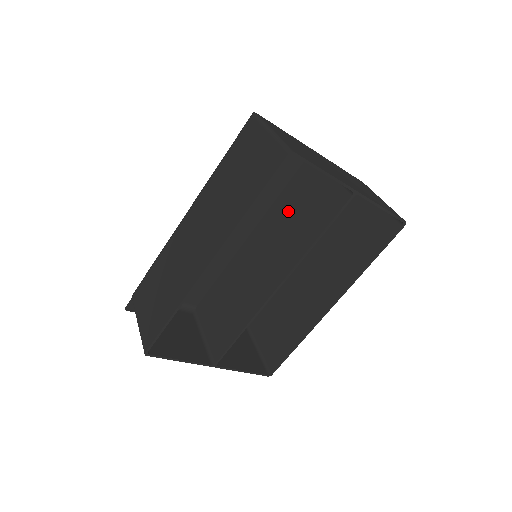
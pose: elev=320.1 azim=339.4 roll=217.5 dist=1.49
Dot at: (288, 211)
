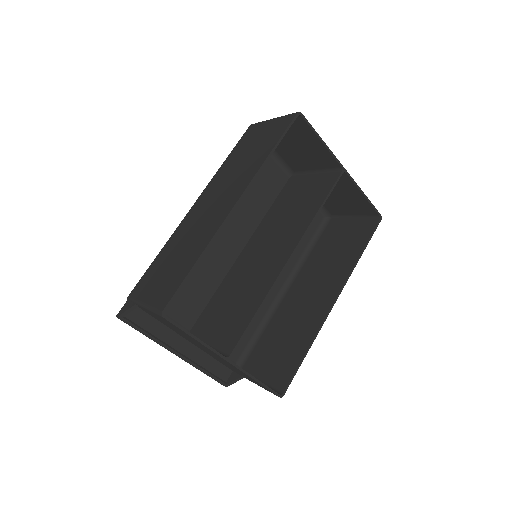
Dot at: (282, 212)
